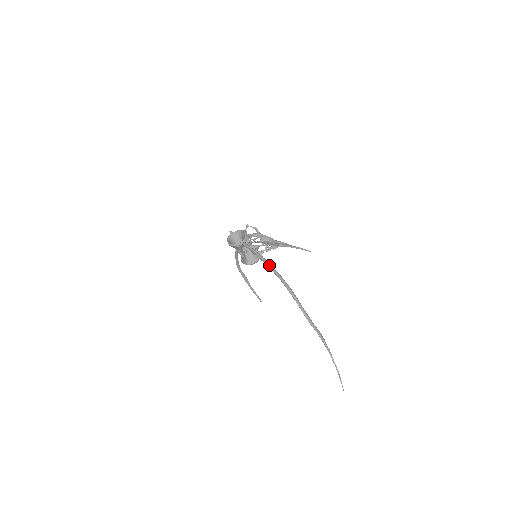
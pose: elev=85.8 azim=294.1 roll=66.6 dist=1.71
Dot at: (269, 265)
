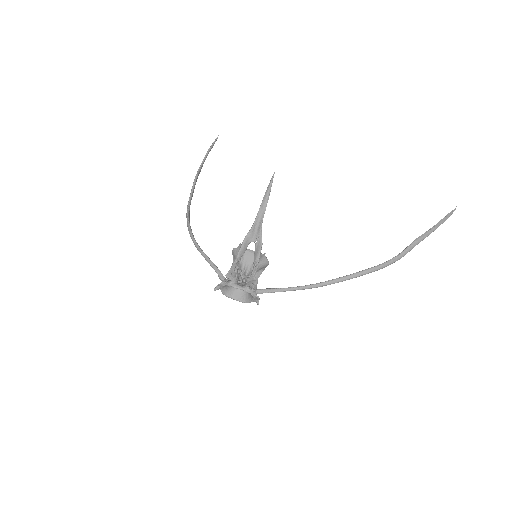
Dot at: occluded
